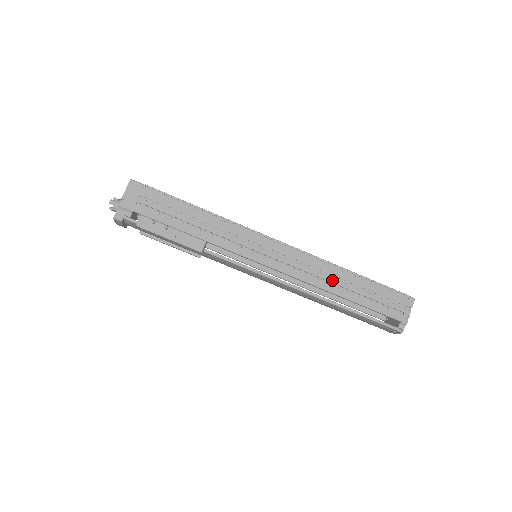
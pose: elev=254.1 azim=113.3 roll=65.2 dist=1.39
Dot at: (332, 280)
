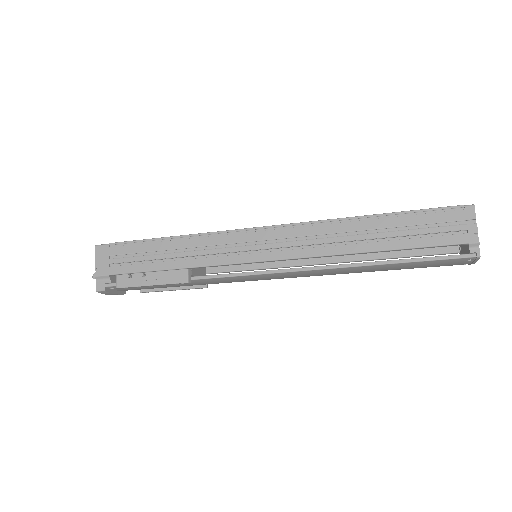
Dot at: (348, 238)
